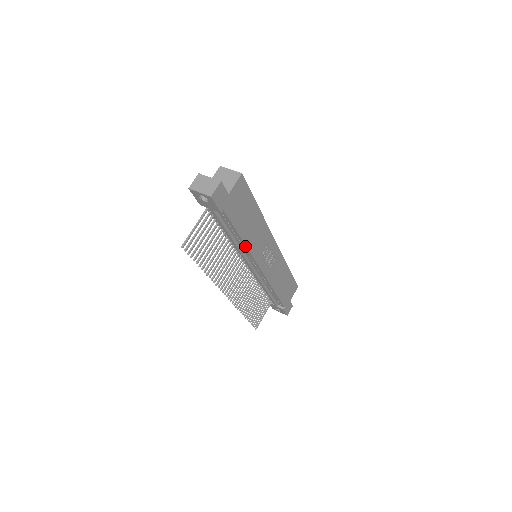
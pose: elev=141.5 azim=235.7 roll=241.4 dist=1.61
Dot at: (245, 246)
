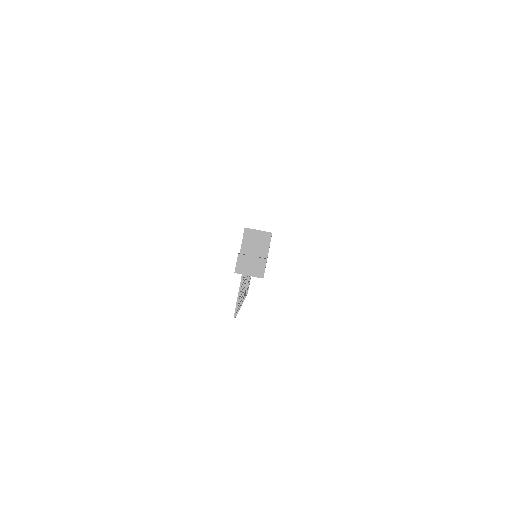
Dot at: occluded
